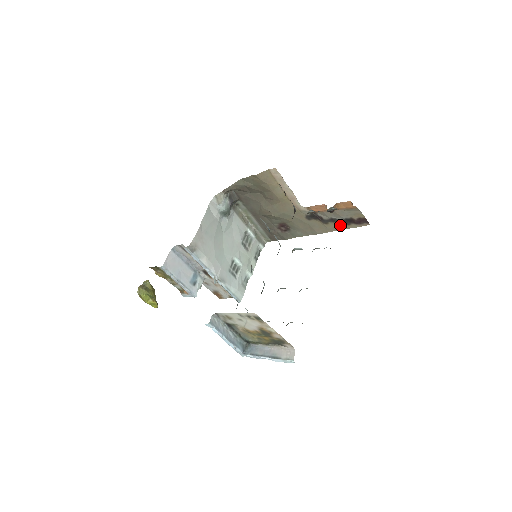
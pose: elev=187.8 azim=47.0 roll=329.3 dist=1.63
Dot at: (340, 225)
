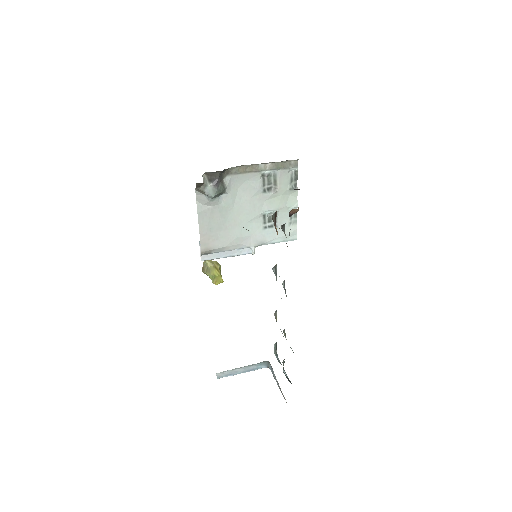
Dot at: occluded
